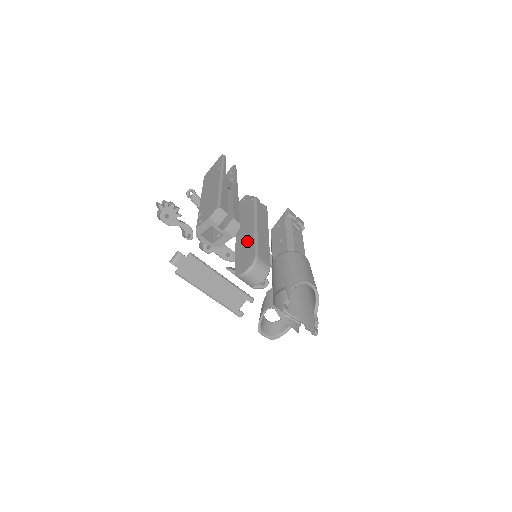
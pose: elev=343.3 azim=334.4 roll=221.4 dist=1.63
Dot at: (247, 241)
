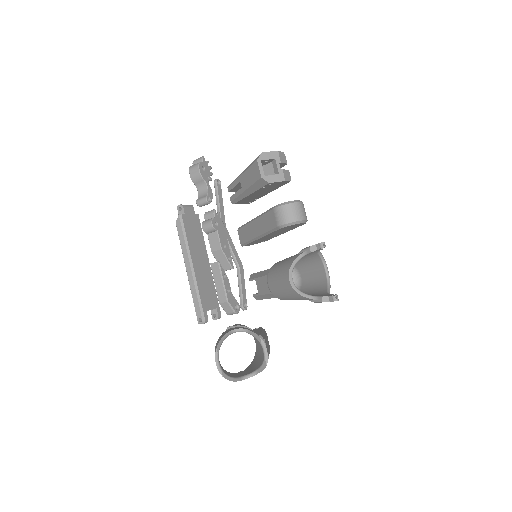
Dot at: occluded
